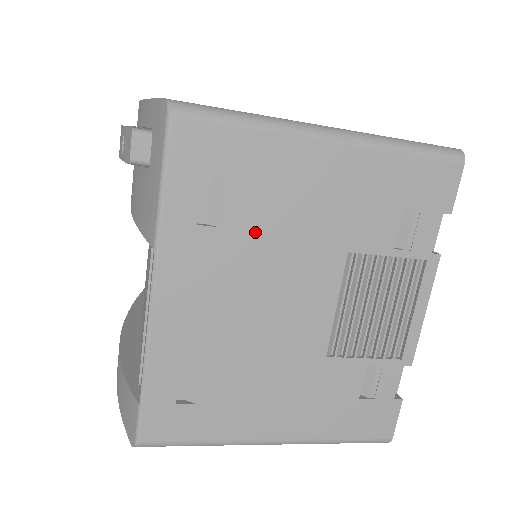
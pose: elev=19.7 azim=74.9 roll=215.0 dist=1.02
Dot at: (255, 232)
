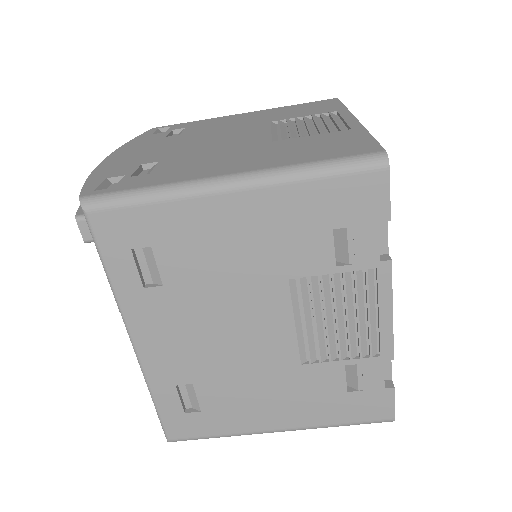
Dot at: (194, 282)
